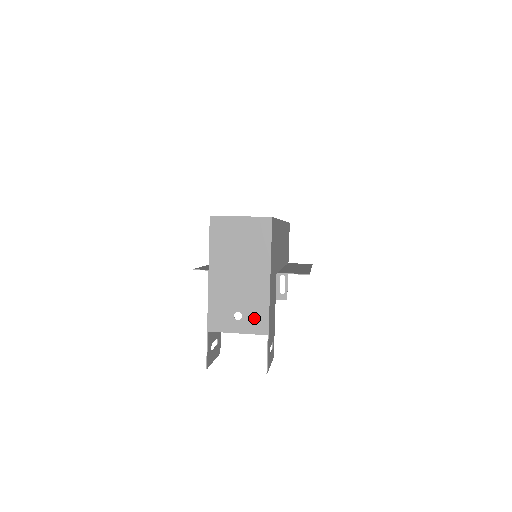
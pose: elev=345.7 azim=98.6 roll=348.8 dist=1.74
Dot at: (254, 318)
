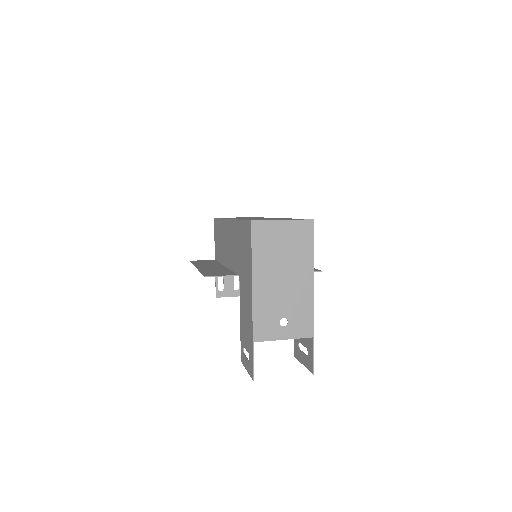
Dot at: (300, 322)
